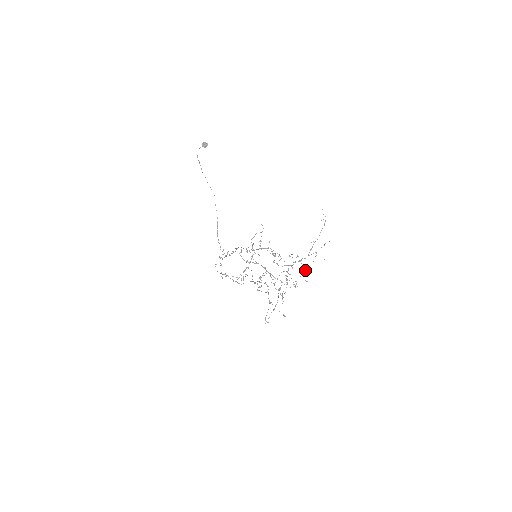
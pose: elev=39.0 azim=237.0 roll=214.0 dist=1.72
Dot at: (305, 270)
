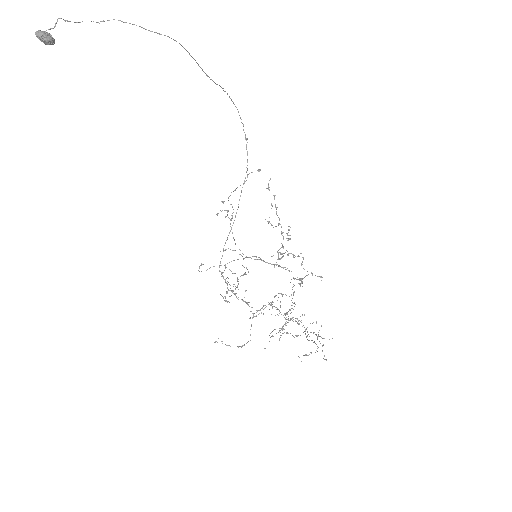
Dot at: occluded
